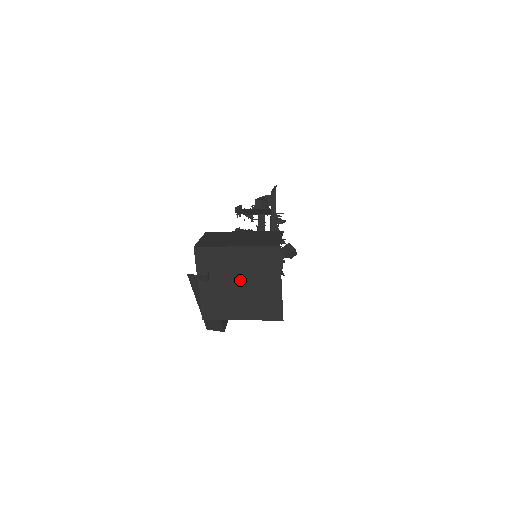
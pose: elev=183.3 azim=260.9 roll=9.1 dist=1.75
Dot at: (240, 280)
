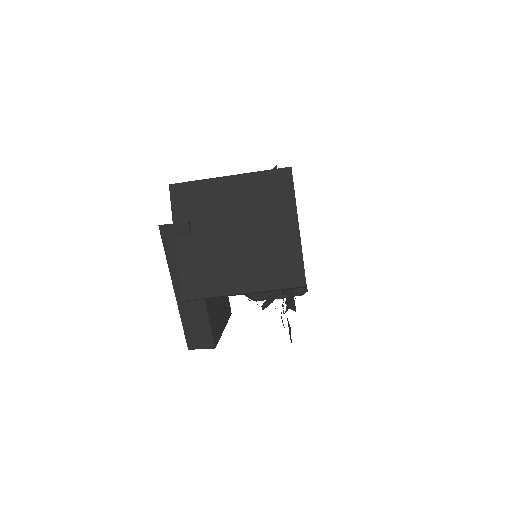
Dot at: (237, 227)
